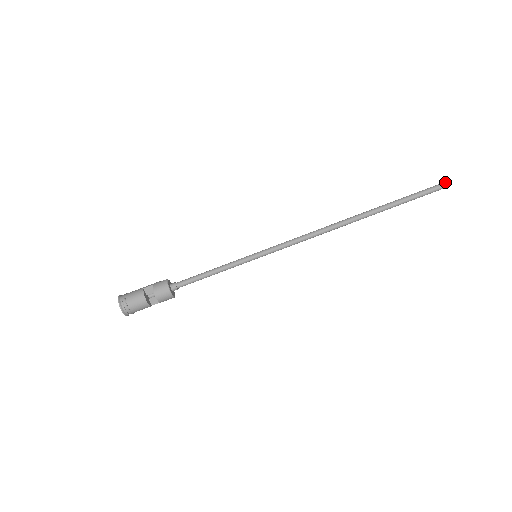
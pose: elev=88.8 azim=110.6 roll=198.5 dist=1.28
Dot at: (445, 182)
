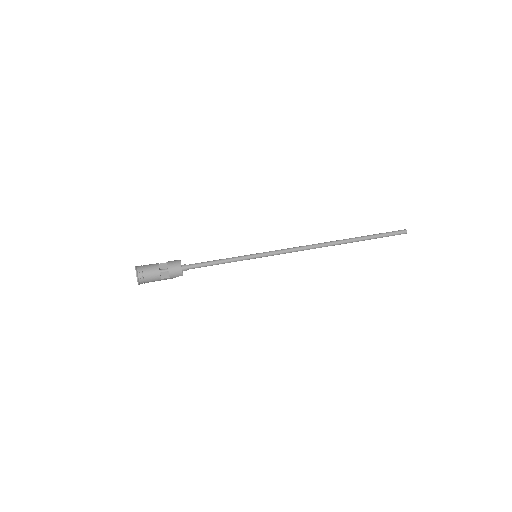
Dot at: (404, 229)
